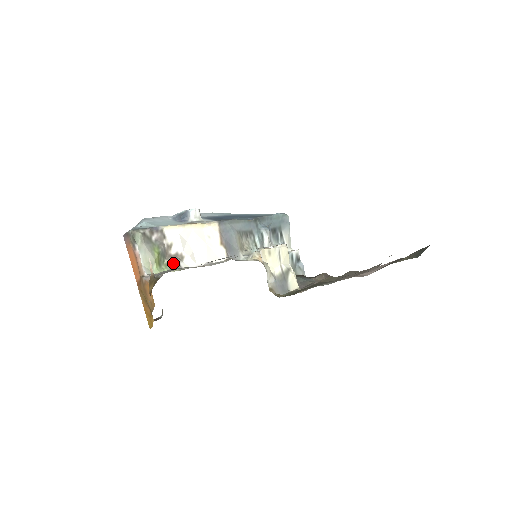
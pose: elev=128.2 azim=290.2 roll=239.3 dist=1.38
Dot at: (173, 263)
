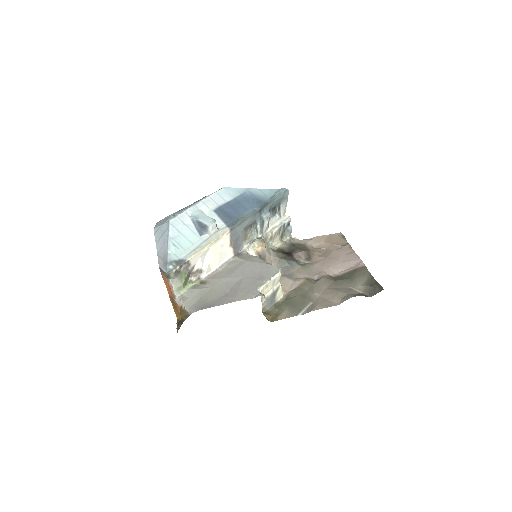
Dot at: (195, 278)
